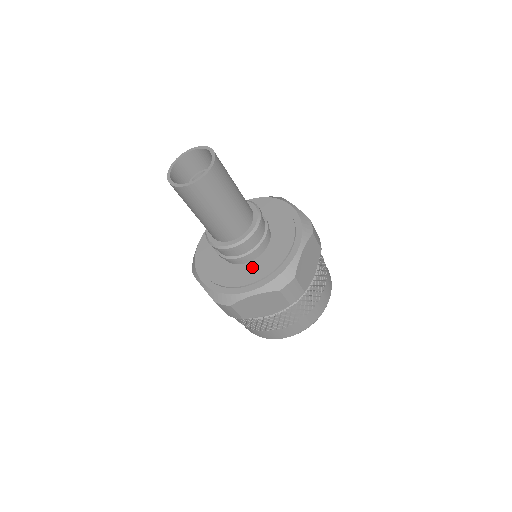
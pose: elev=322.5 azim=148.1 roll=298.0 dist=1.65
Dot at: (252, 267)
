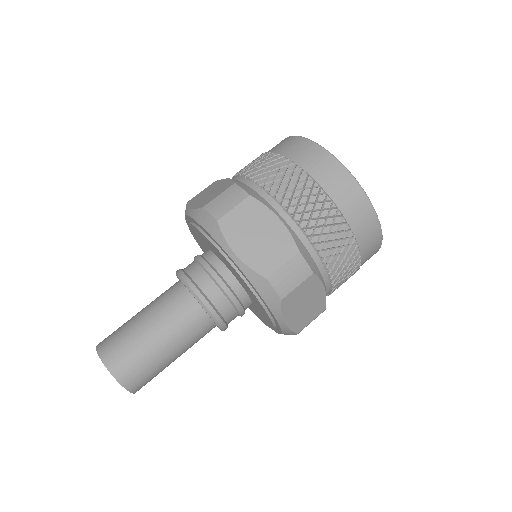
Dot at: occluded
